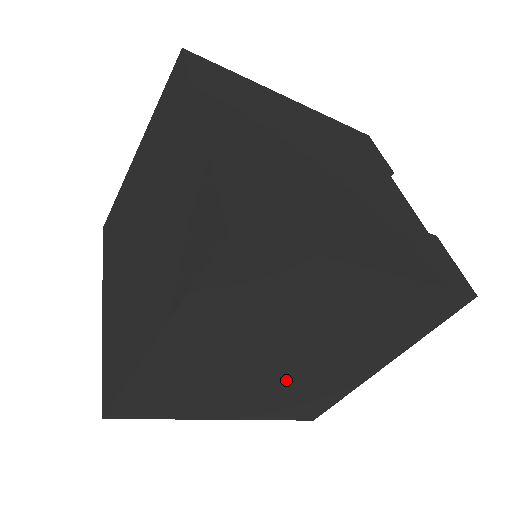
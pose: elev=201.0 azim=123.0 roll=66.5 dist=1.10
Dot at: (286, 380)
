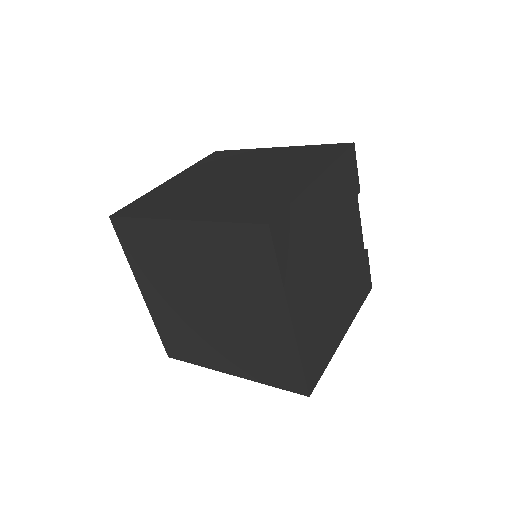
Dot at: occluded
